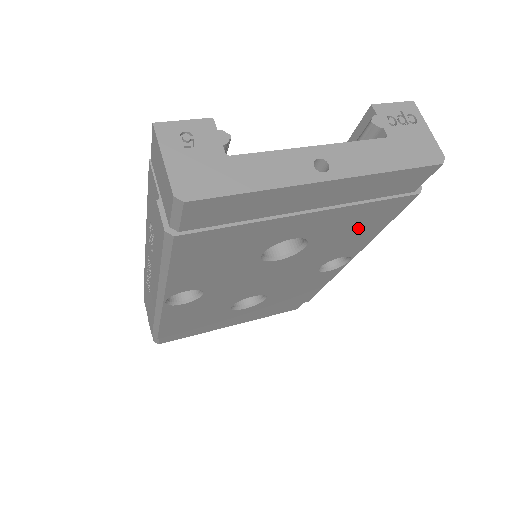
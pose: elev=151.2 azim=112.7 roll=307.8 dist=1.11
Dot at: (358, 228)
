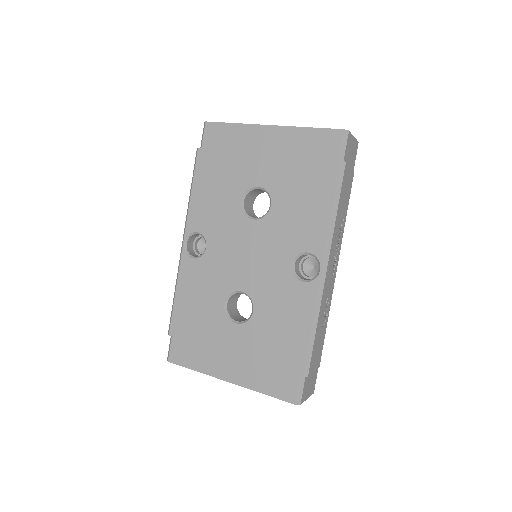
Dot at: (307, 197)
